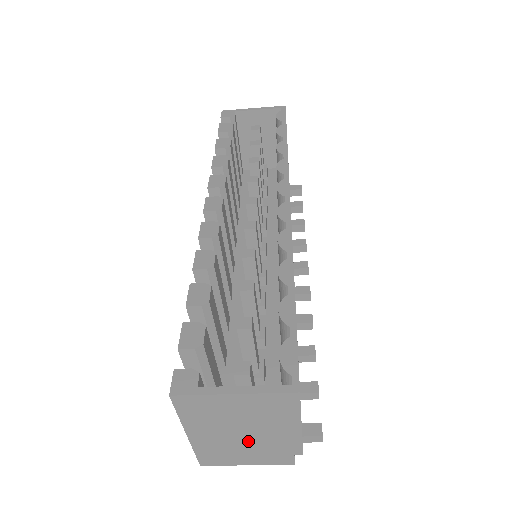
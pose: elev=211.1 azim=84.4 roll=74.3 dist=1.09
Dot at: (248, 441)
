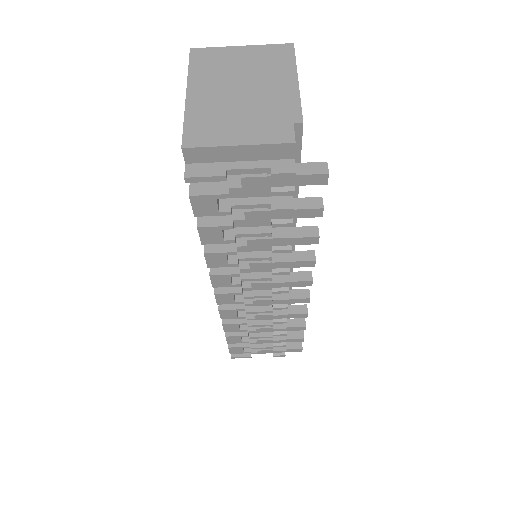
Dot at: (245, 102)
